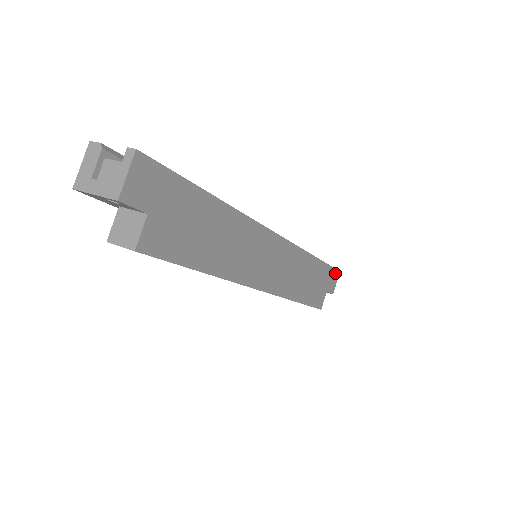
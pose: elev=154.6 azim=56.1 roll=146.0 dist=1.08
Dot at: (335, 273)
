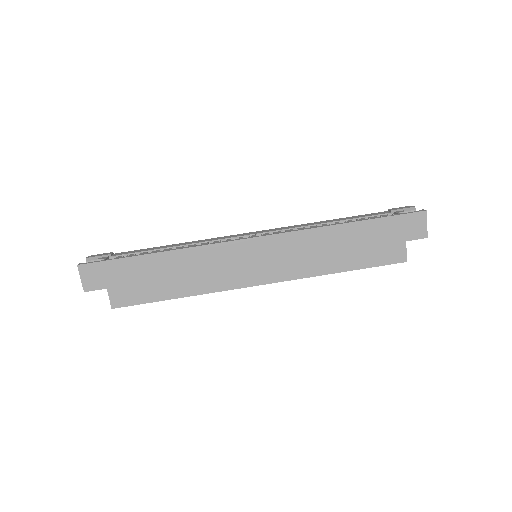
Dot at: (413, 217)
